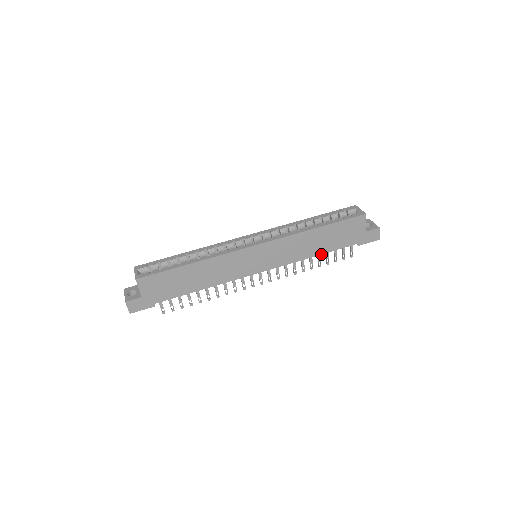
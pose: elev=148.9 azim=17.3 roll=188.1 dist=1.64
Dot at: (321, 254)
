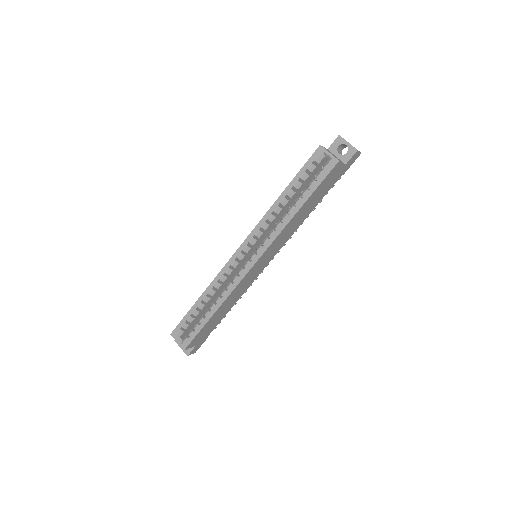
Dot at: occluded
